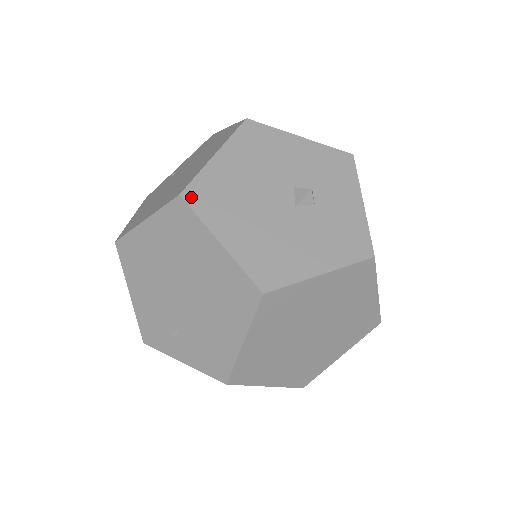
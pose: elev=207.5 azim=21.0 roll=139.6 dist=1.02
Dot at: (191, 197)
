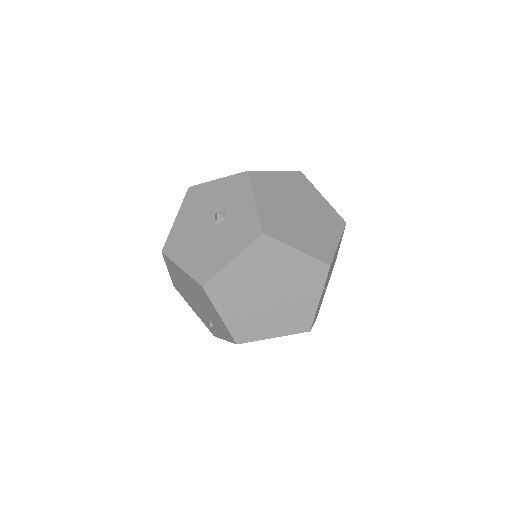
Dot at: (166, 250)
